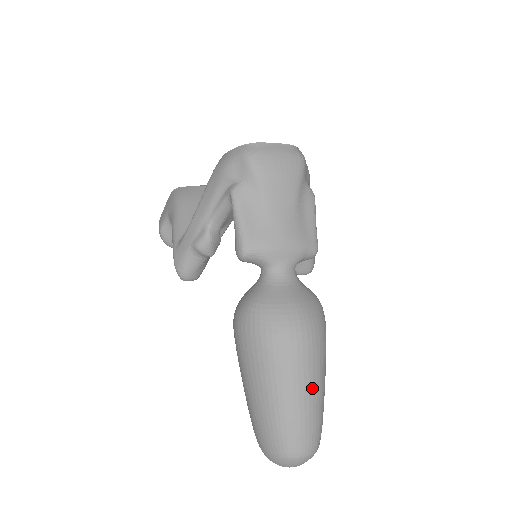
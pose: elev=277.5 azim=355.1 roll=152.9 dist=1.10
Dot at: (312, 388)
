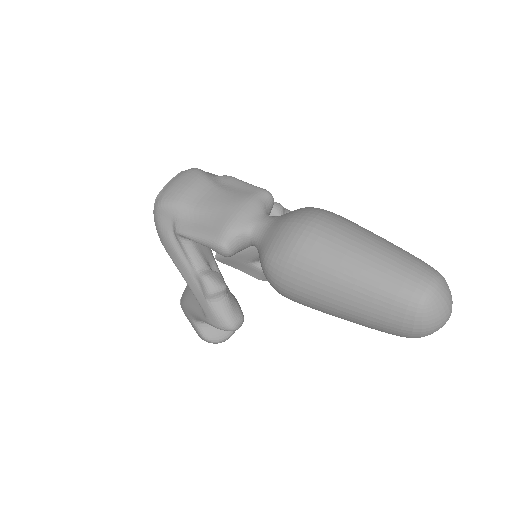
Dot at: (367, 243)
